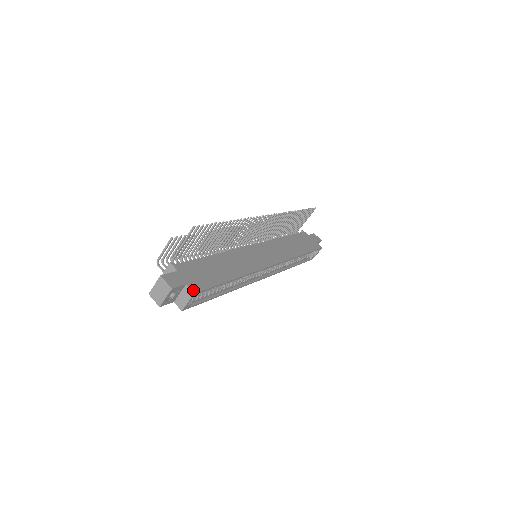
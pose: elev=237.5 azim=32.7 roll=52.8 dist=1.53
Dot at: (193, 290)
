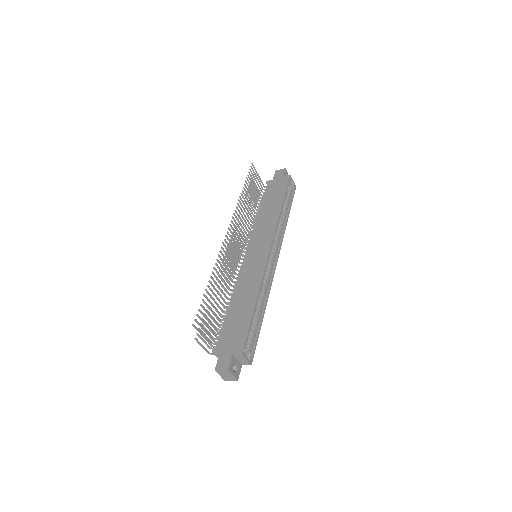
Dot at: (239, 352)
